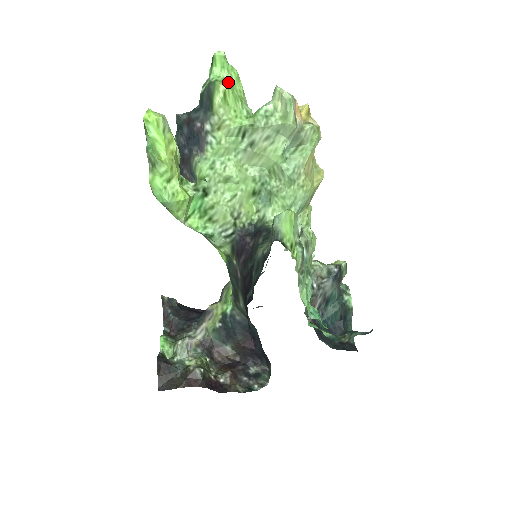
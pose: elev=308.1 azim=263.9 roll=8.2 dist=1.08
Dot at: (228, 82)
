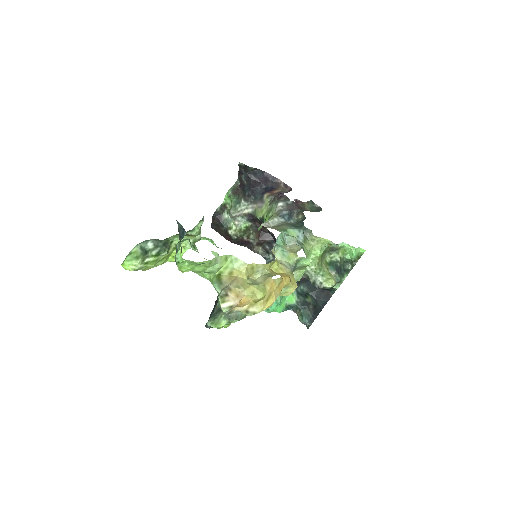
Dot at: (188, 266)
